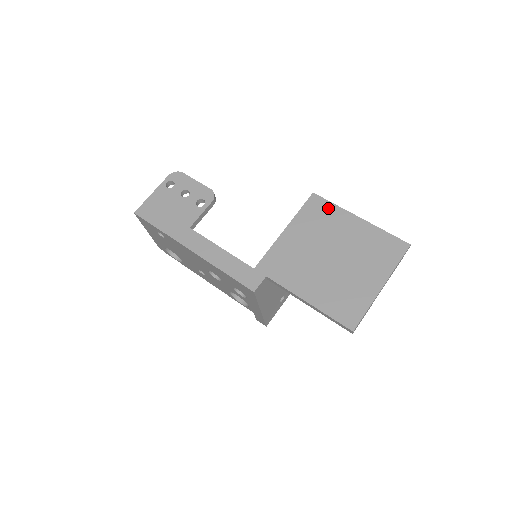
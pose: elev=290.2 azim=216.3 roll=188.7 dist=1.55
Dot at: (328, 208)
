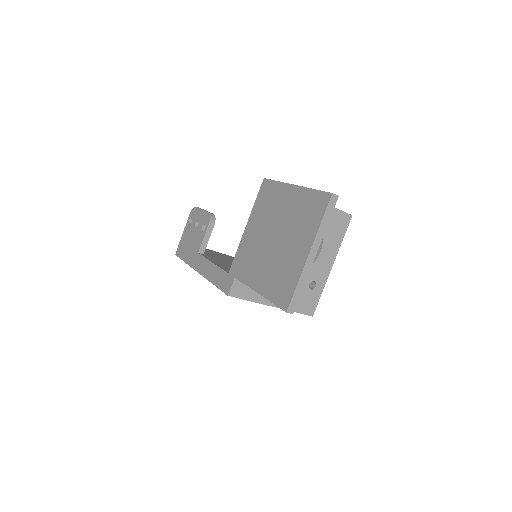
Dot at: (273, 188)
